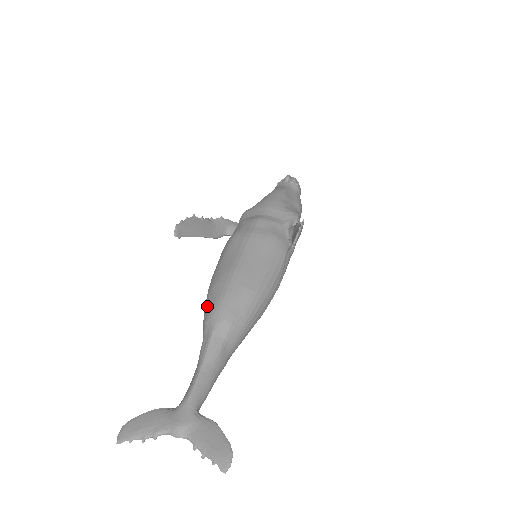
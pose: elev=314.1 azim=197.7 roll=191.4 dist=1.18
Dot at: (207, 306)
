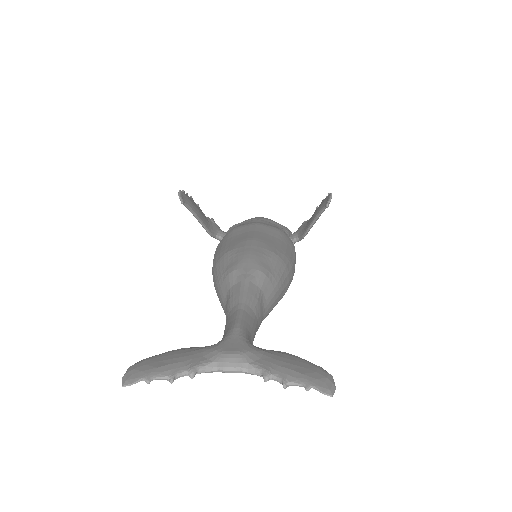
Dot at: (224, 267)
